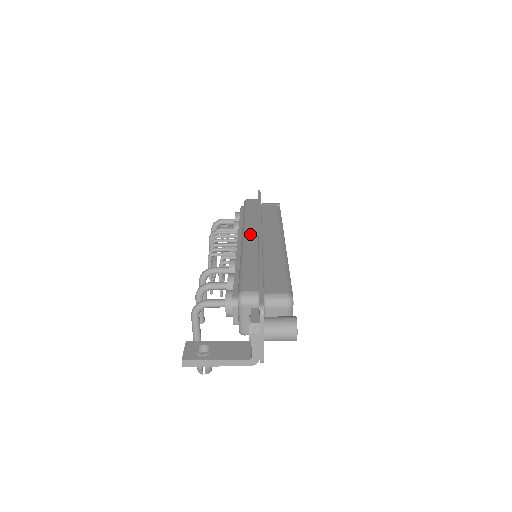
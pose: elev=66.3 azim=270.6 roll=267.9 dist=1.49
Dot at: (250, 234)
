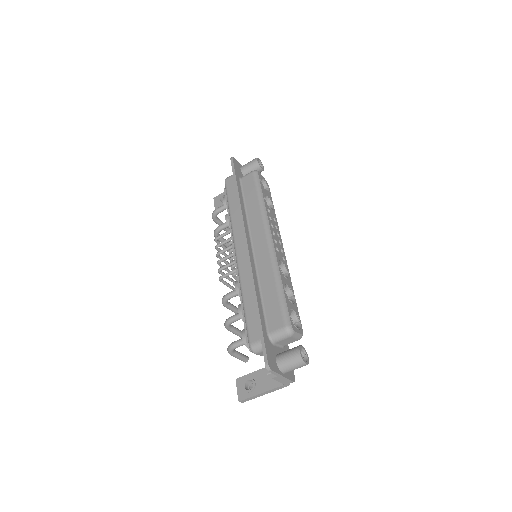
Dot at: (240, 248)
